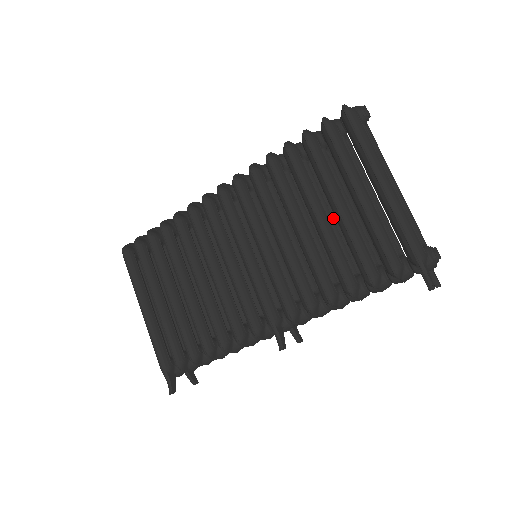
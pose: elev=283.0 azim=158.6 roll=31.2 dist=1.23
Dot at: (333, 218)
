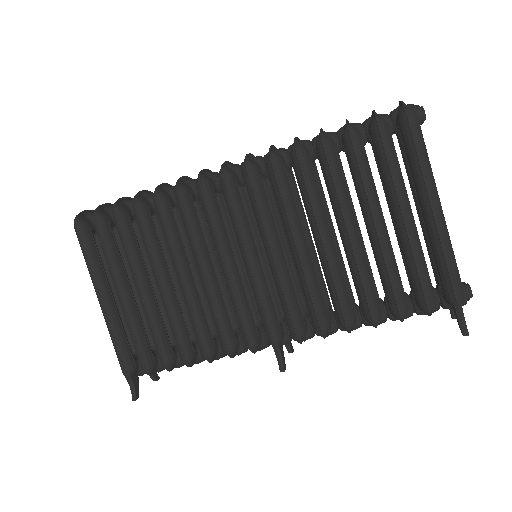
Dot at: occluded
